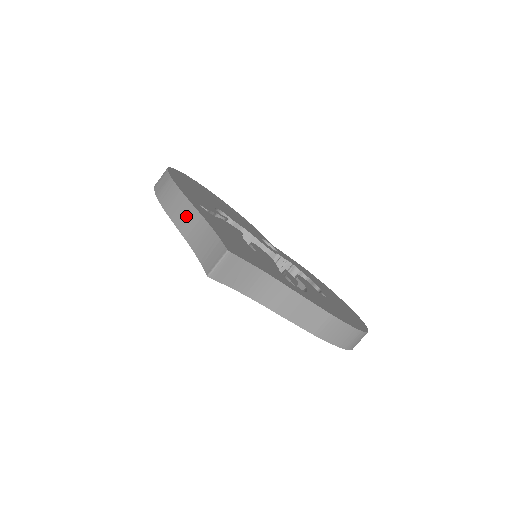
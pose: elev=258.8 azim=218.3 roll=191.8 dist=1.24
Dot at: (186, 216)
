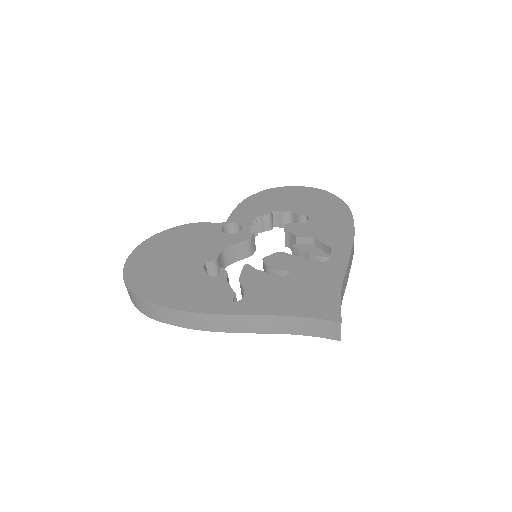
Dot at: (254, 324)
